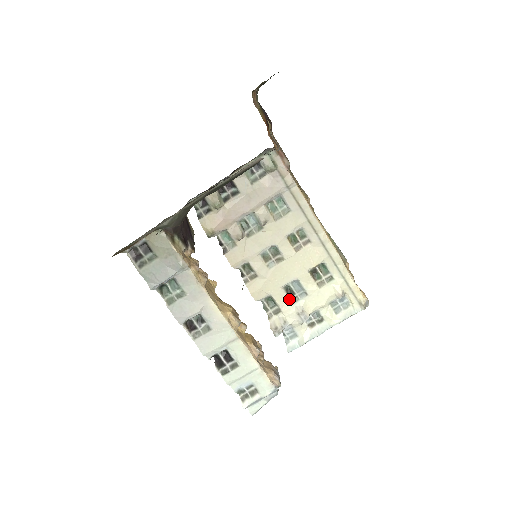
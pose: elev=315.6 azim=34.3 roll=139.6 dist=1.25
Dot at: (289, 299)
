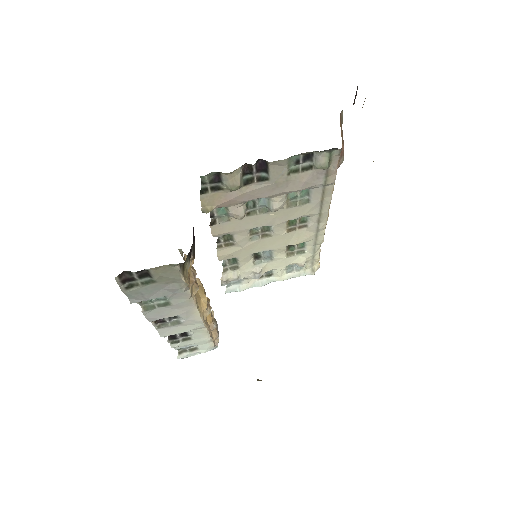
Dot at: (252, 261)
